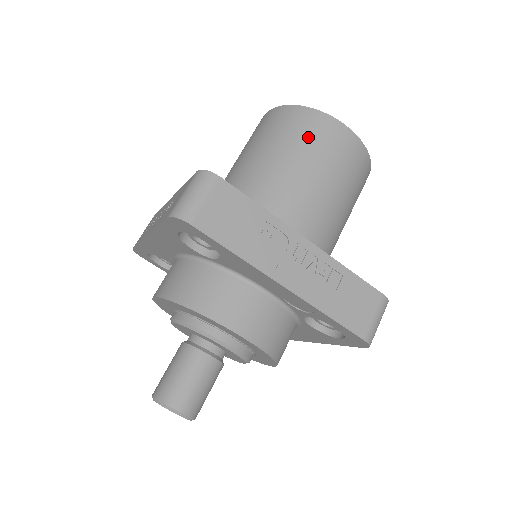
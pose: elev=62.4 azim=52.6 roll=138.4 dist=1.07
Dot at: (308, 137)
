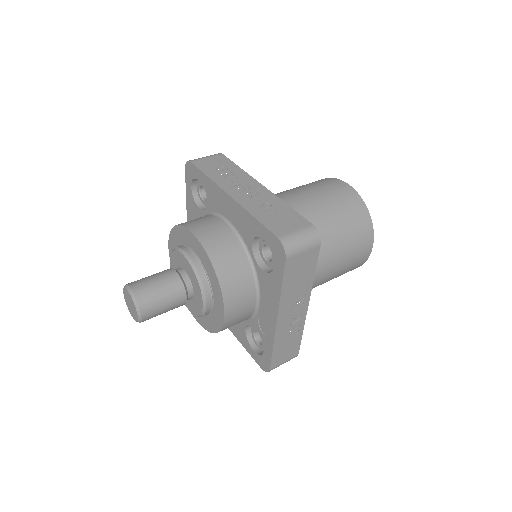
Dot at: (355, 237)
